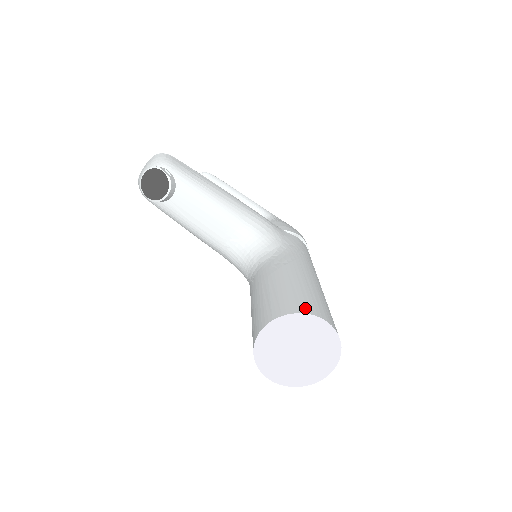
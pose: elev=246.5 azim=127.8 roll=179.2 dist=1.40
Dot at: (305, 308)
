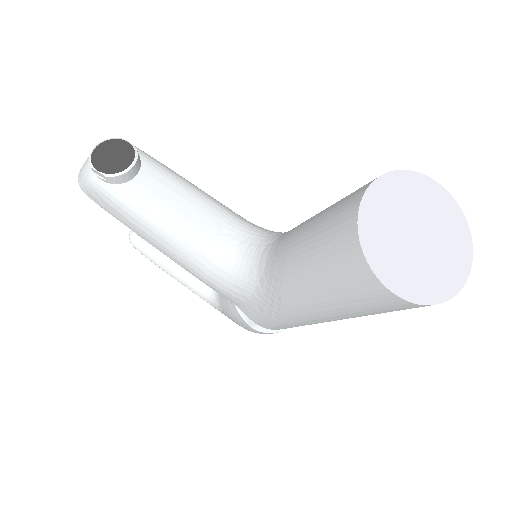
Dot at: occluded
